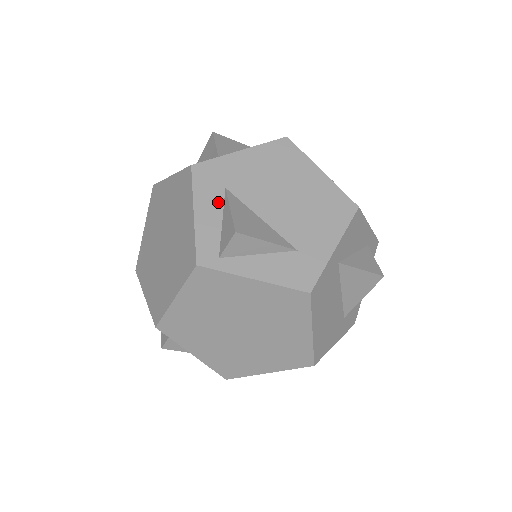
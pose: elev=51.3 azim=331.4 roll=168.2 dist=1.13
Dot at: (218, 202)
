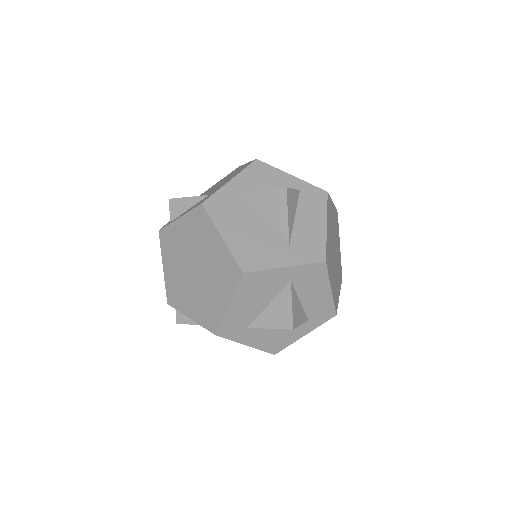
Dot at: occluded
